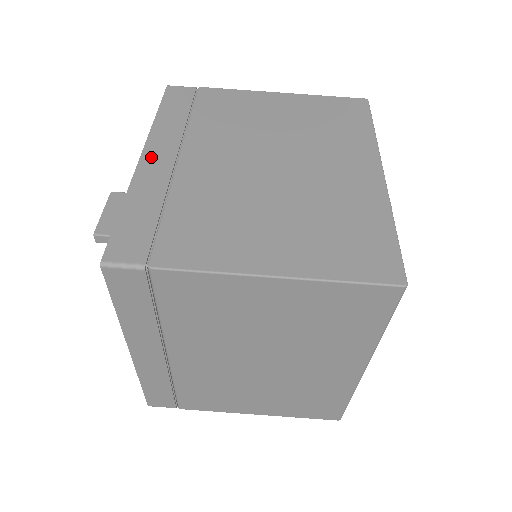
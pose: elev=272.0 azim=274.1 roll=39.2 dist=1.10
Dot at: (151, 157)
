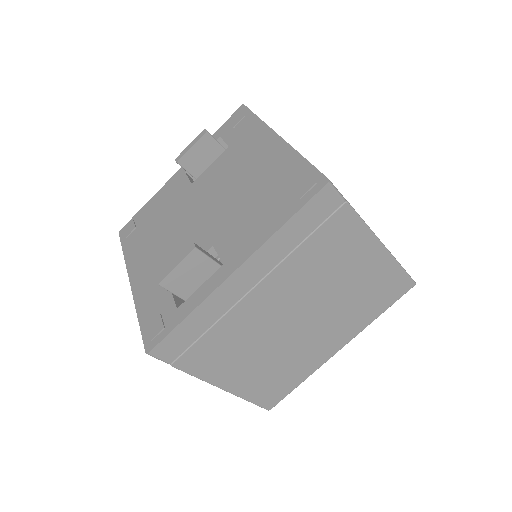
Dot at: (239, 278)
